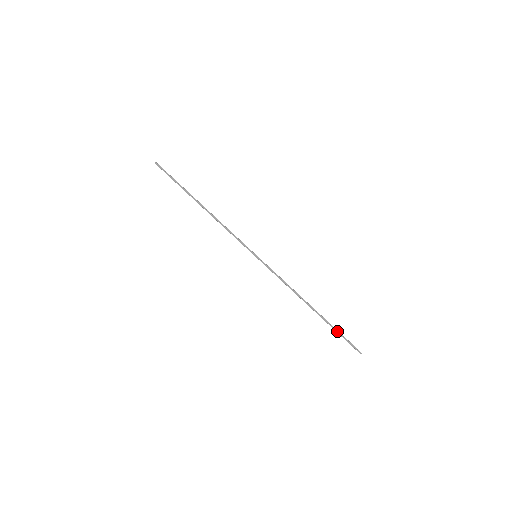
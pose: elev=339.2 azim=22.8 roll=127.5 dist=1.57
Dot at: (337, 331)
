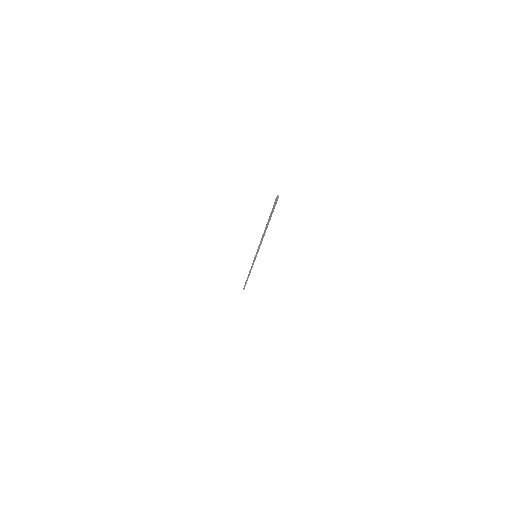
Dot at: occluded
